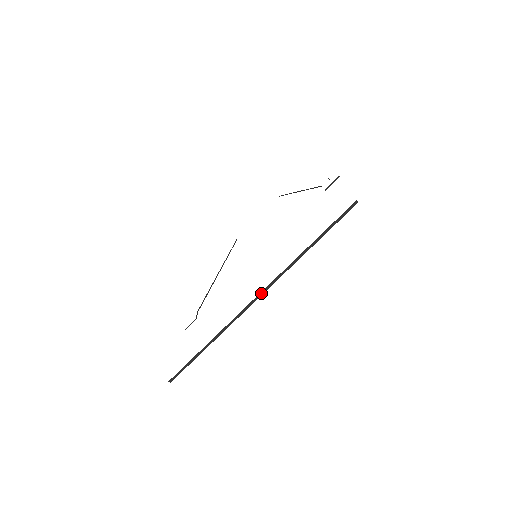
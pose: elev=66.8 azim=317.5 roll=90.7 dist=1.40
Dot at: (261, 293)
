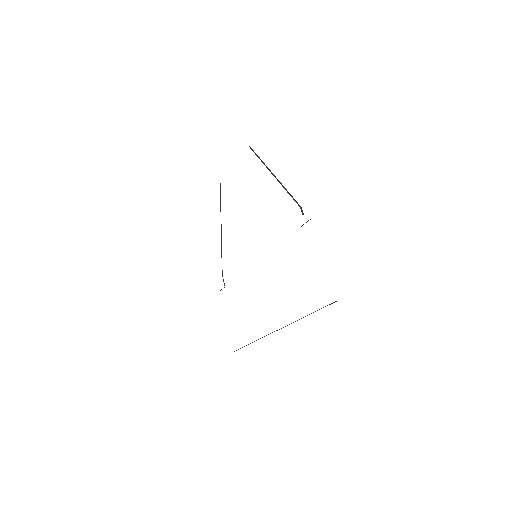
Dot at: (279, 329)
